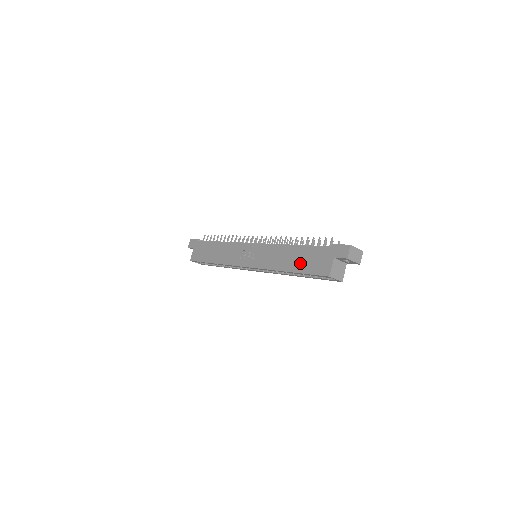
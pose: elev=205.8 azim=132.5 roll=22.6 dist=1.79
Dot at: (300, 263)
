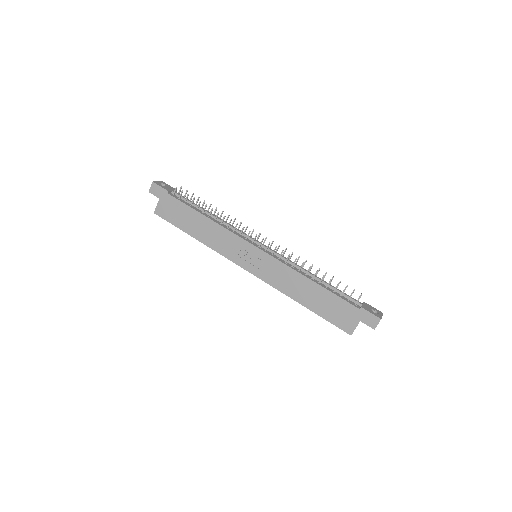
Dot at: (320, 305)
